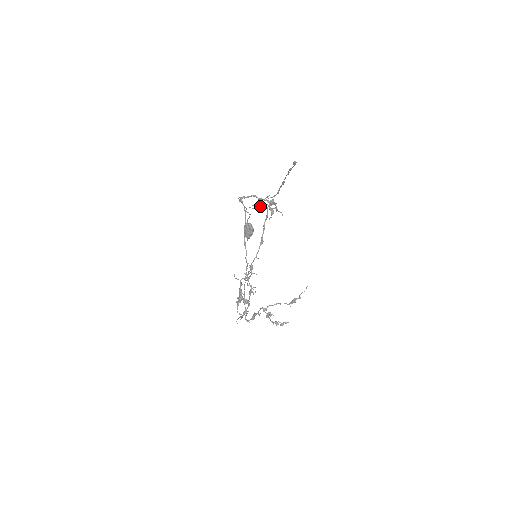
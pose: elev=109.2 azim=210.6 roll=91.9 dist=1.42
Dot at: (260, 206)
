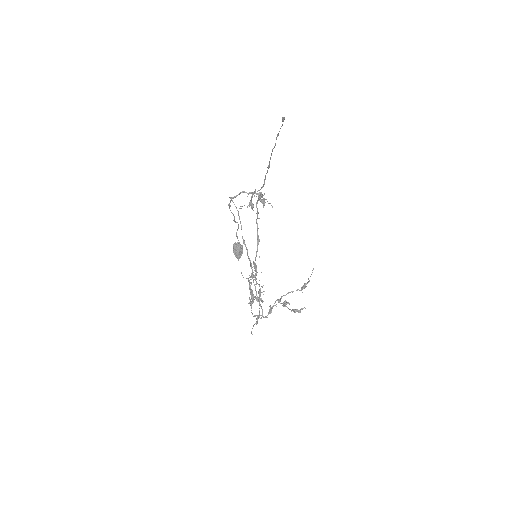
Dot at: (249, 206)
